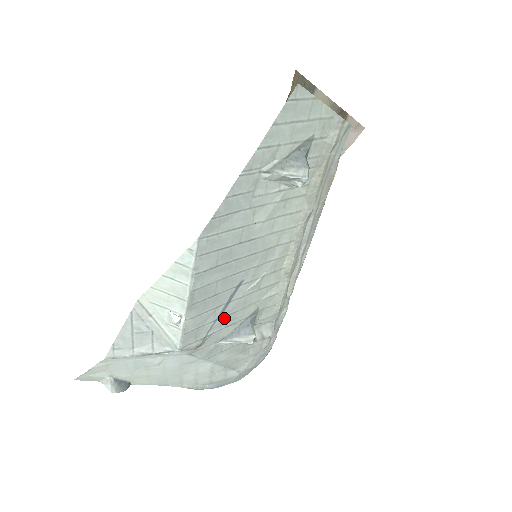
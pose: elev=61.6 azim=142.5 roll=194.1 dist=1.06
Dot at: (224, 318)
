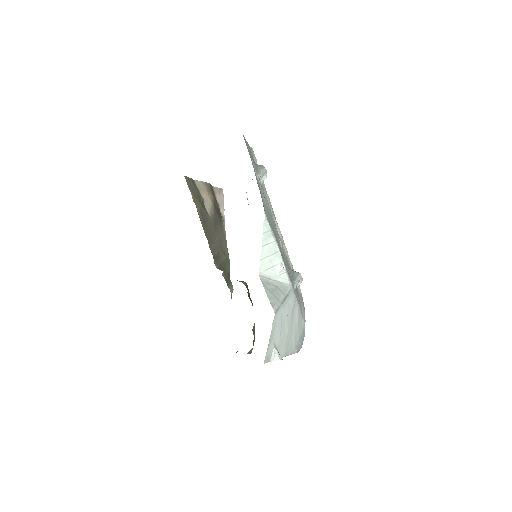
Dot at: (287, 267)
